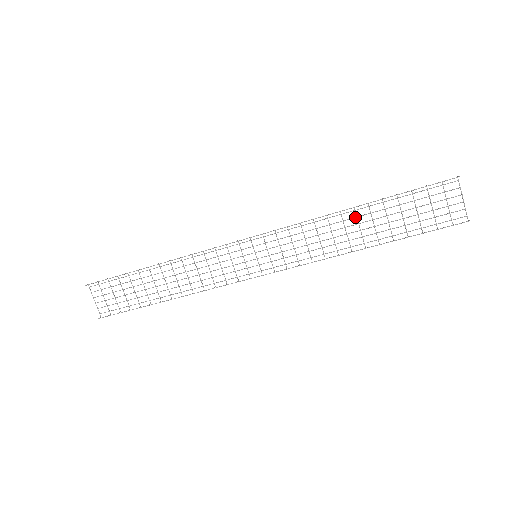
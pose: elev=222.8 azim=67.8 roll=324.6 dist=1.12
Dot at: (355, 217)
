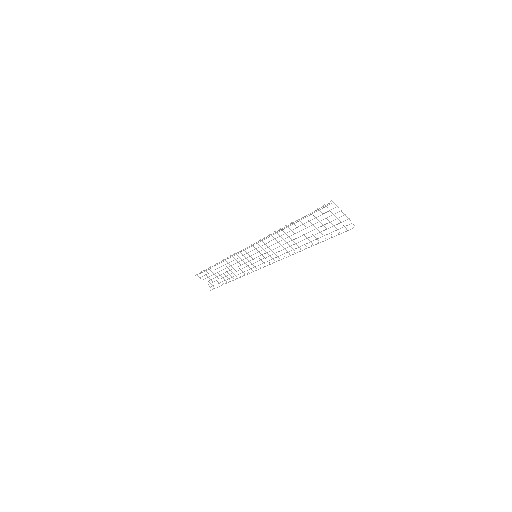
Dot at: occluded
